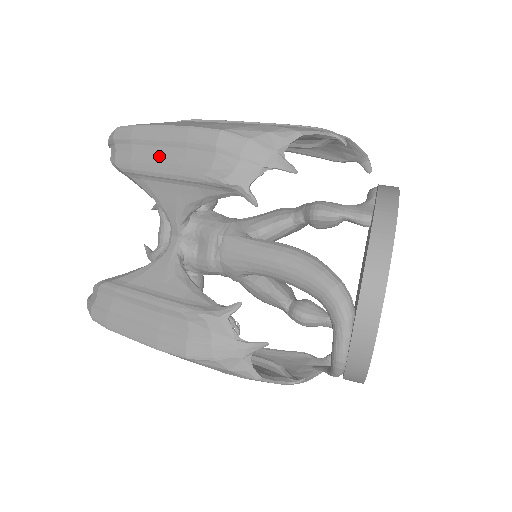
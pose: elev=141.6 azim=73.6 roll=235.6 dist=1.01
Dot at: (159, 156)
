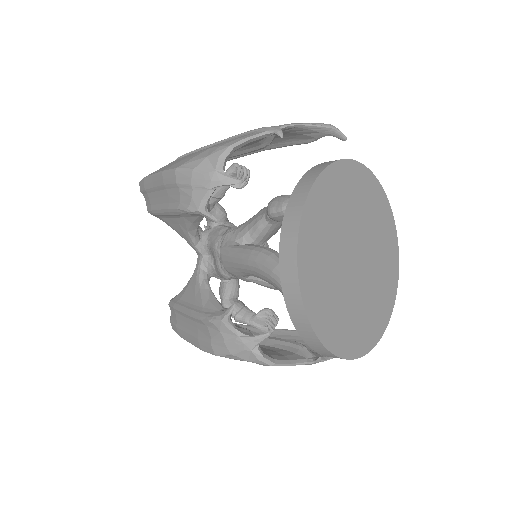
Dot at: (159, 199)
